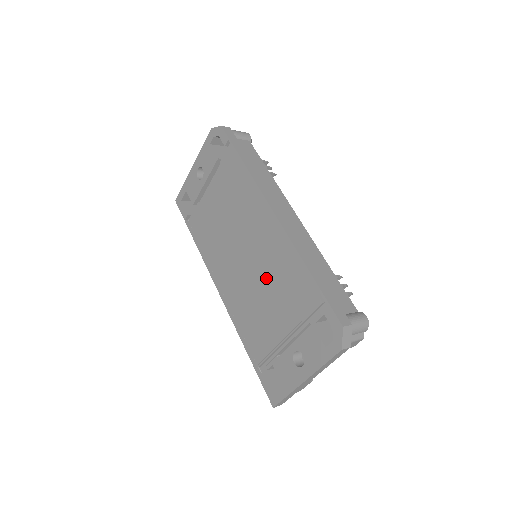
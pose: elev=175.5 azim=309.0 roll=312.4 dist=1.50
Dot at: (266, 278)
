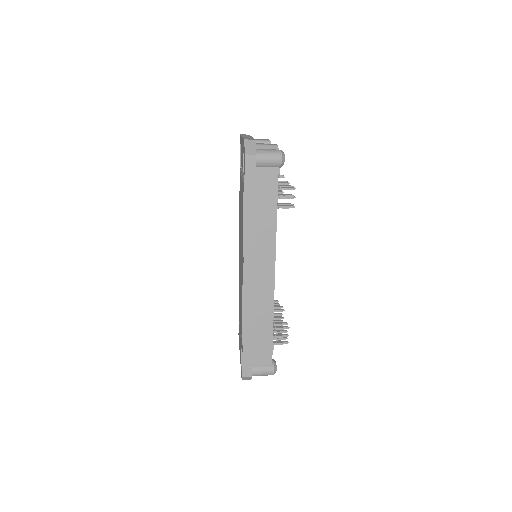
Dot at: occluded
